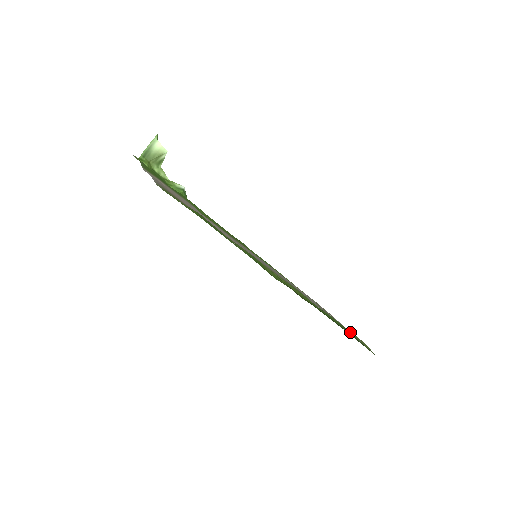
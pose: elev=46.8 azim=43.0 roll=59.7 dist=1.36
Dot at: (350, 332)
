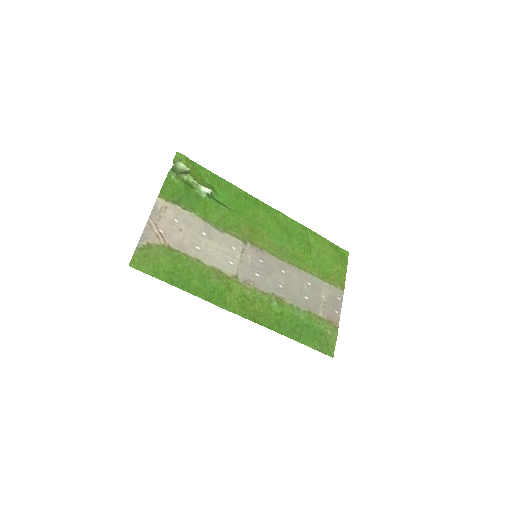
Dot at: (323, 326)
